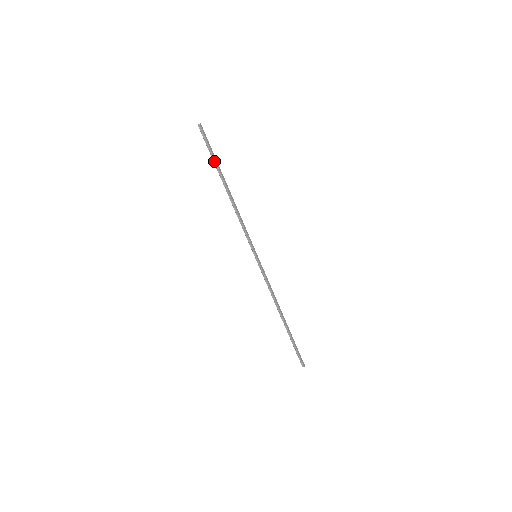
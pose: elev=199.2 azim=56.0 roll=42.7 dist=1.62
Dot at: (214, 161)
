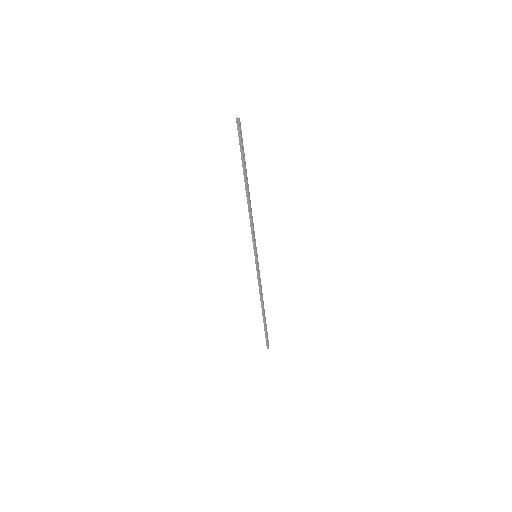
Dot at: (243, 161)
